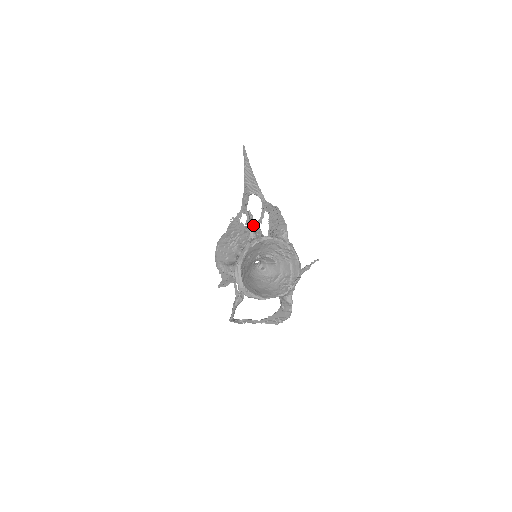
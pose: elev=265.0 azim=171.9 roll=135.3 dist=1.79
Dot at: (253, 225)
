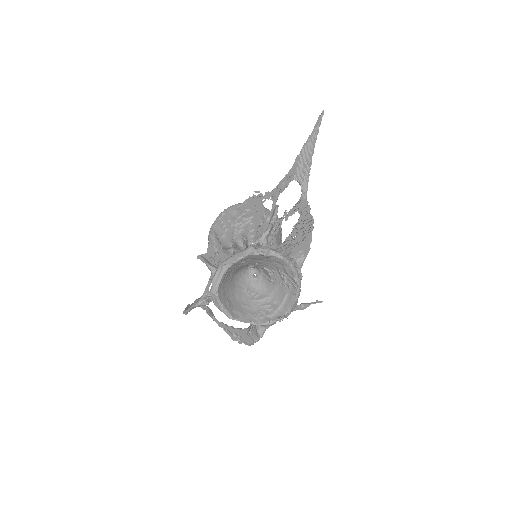
Dot at: (271, 229)
